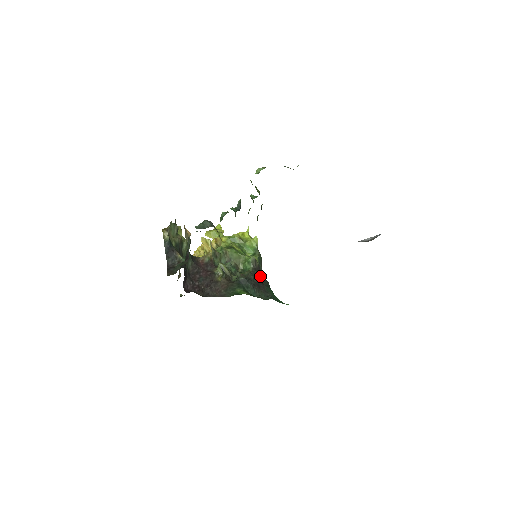
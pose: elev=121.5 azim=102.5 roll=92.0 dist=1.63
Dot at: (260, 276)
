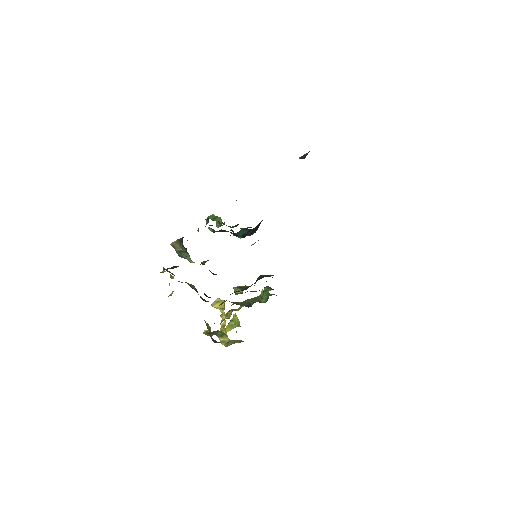
Dot at: occluded
